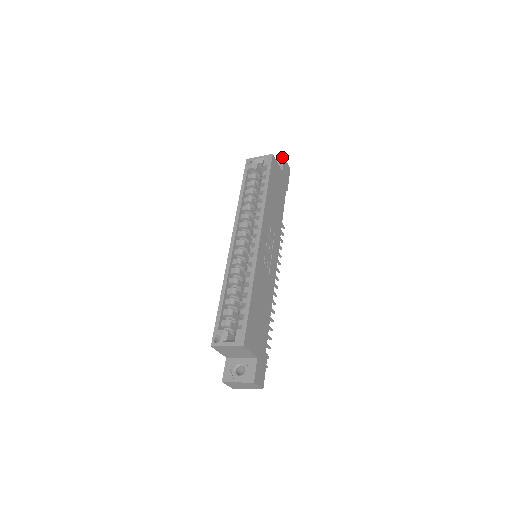
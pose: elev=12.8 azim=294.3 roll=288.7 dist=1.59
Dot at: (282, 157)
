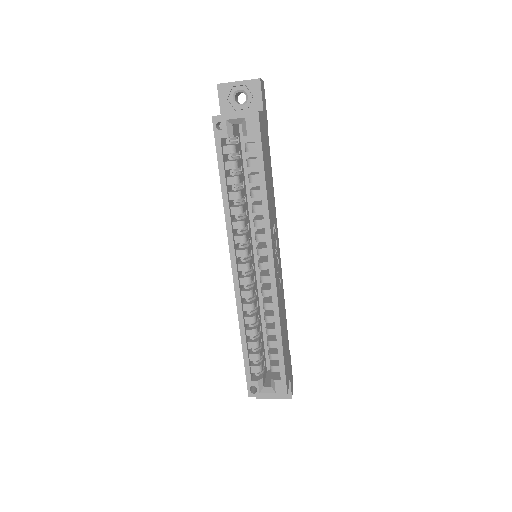
Dot at: occluded
